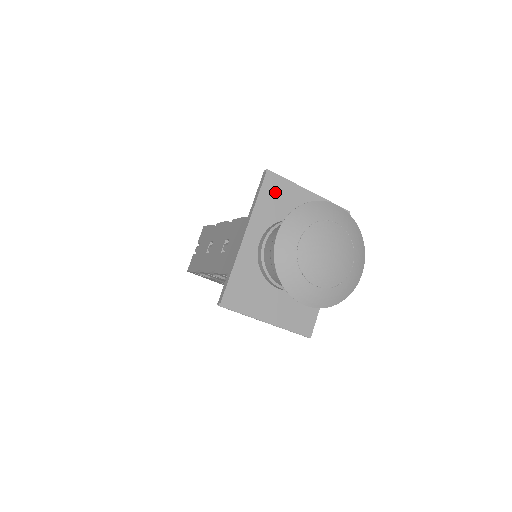
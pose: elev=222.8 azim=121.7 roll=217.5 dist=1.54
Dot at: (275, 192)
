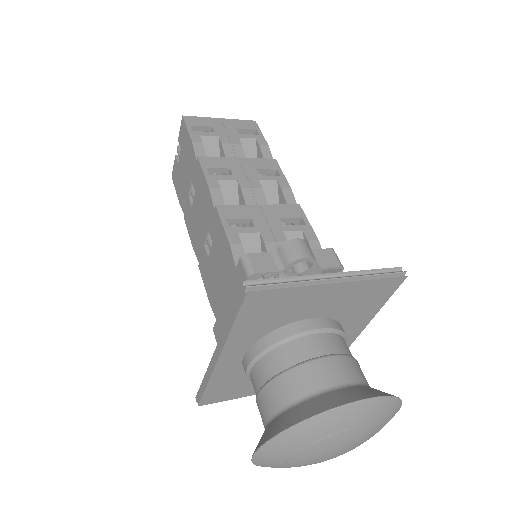
Dot at: (265, 308)
